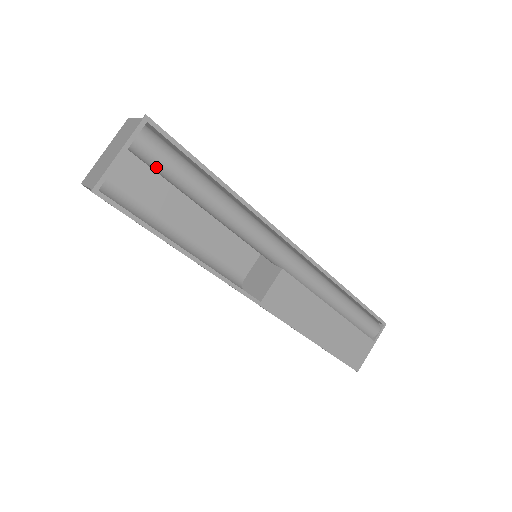
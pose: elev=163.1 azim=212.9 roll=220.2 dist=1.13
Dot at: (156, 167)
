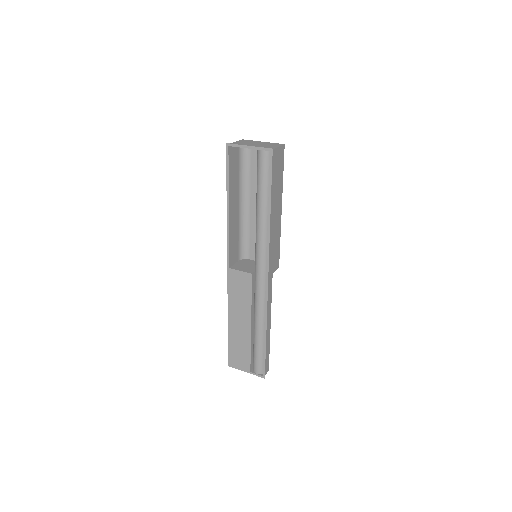
Dot at: (257, 169)
